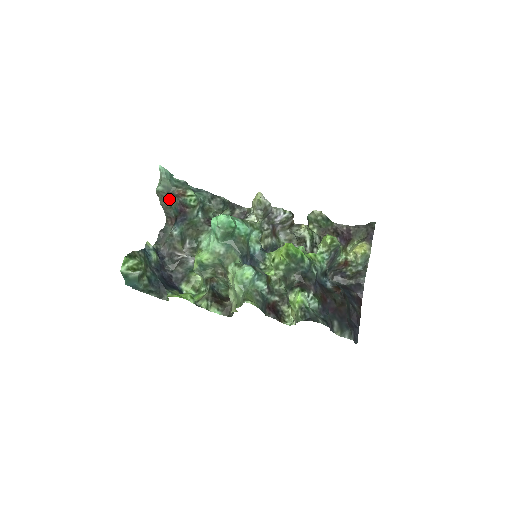
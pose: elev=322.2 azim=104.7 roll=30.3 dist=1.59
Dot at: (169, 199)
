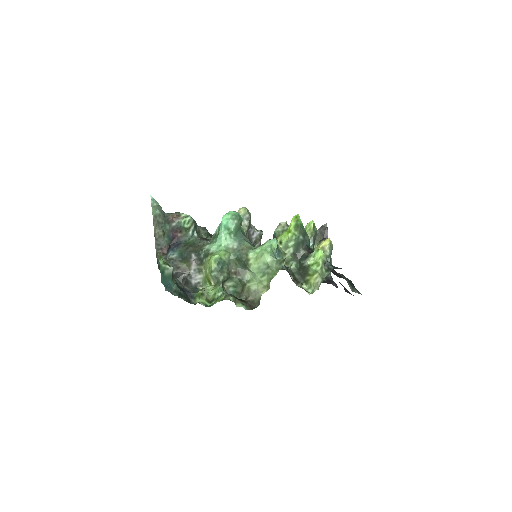
Dot at: (163, 226)
